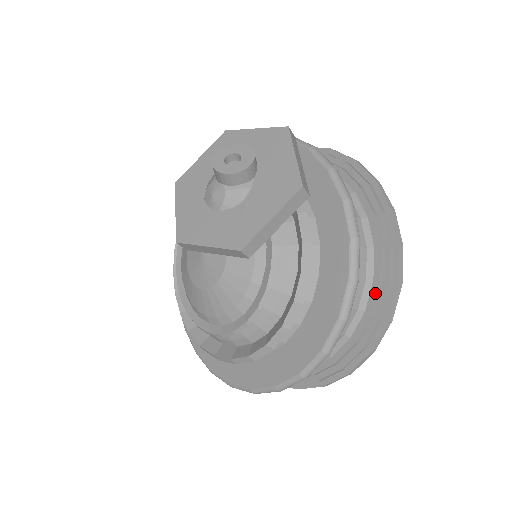
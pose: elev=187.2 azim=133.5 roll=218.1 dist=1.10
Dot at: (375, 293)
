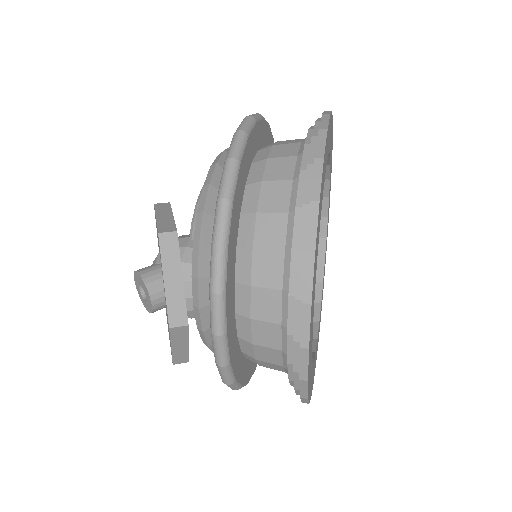
Dot at: occluded
